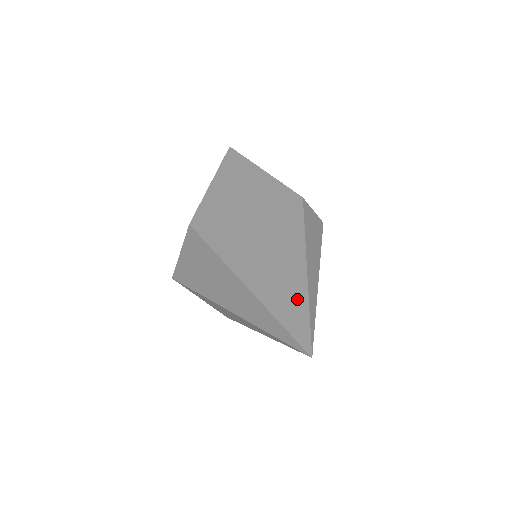
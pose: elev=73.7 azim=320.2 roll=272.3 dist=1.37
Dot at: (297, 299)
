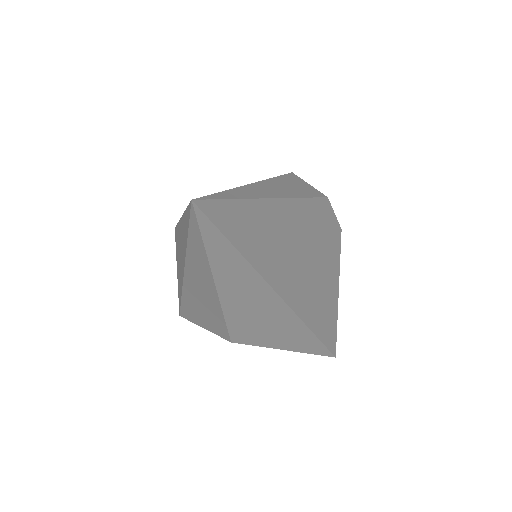
Dot at: occluded
